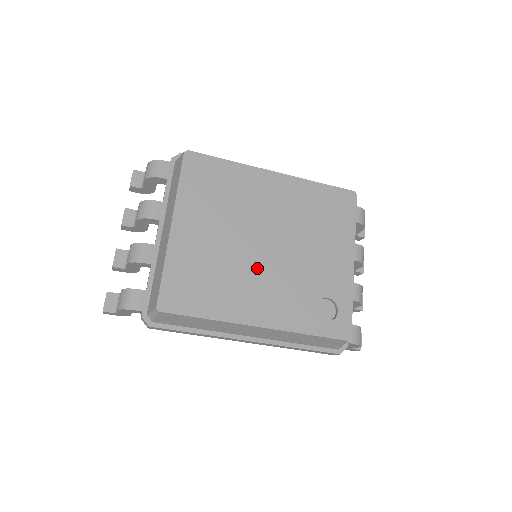
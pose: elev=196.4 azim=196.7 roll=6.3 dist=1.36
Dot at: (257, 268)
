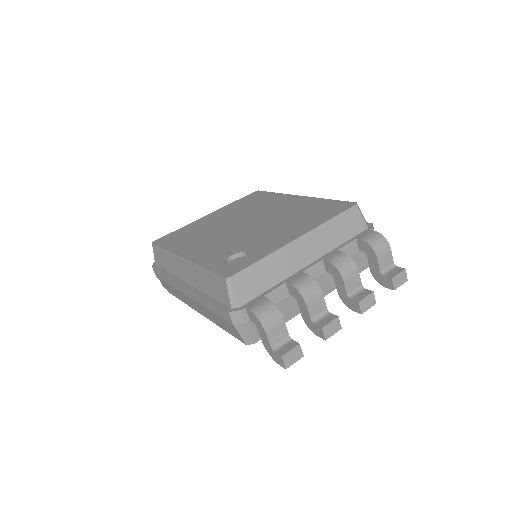
Dot at: (223, 233)
